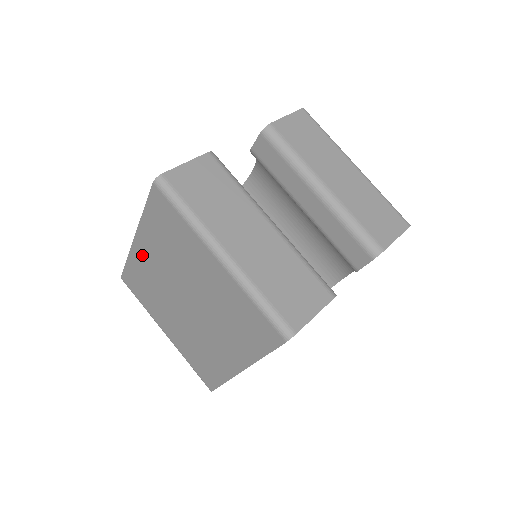
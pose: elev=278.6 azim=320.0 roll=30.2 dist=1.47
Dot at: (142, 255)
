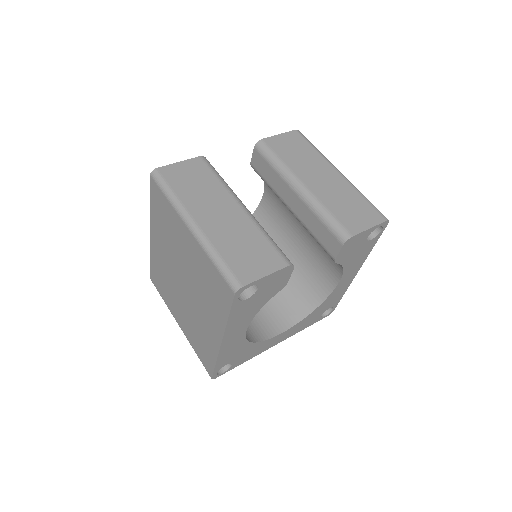
Dot at: (156, 248)
